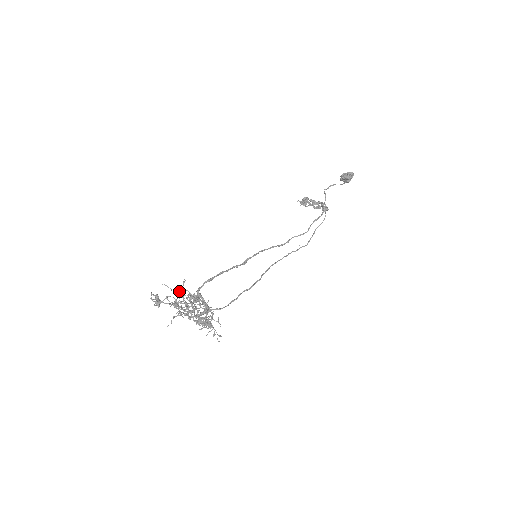
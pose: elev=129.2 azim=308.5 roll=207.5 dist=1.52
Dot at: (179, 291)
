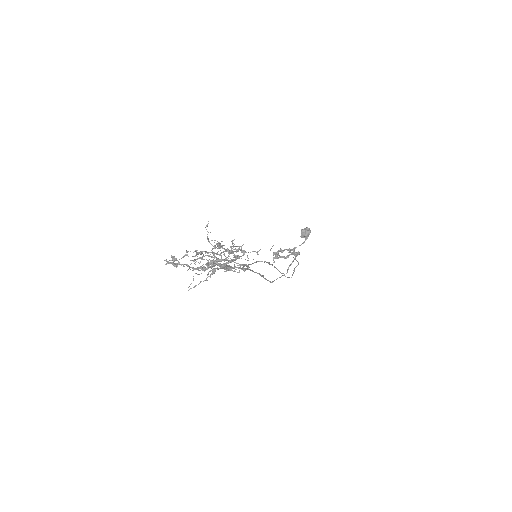
Dot at: (194, 260)
